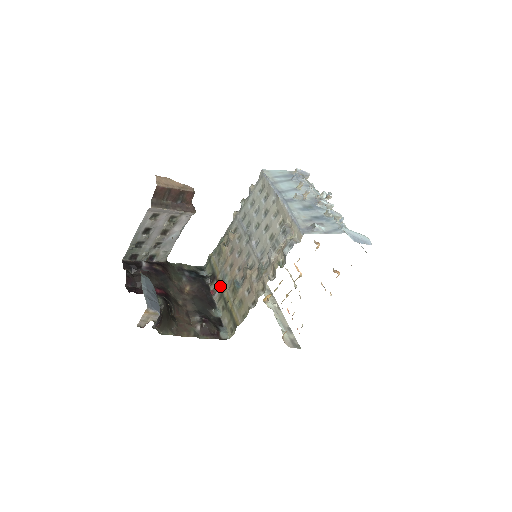
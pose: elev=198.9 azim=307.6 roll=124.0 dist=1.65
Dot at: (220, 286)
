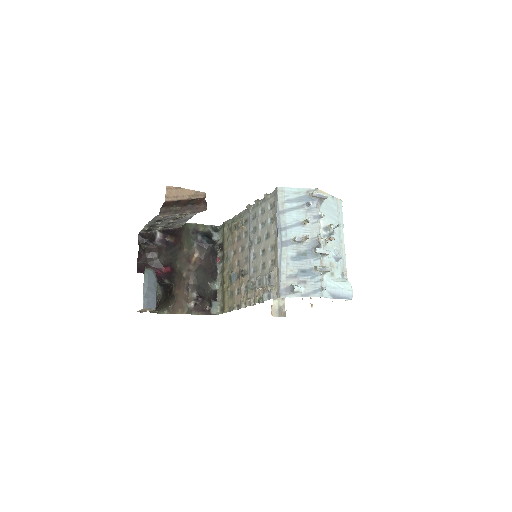
Dot at: (223, 262)
